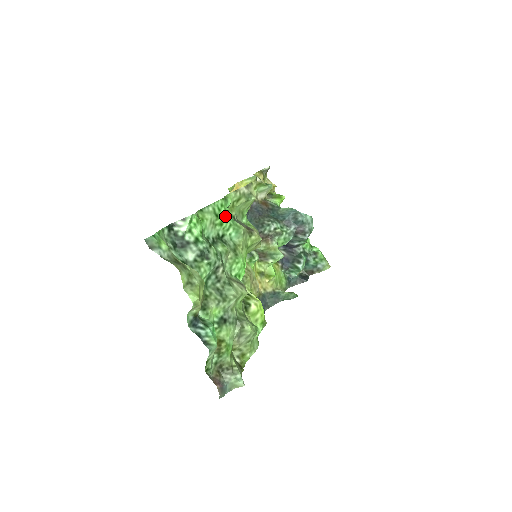
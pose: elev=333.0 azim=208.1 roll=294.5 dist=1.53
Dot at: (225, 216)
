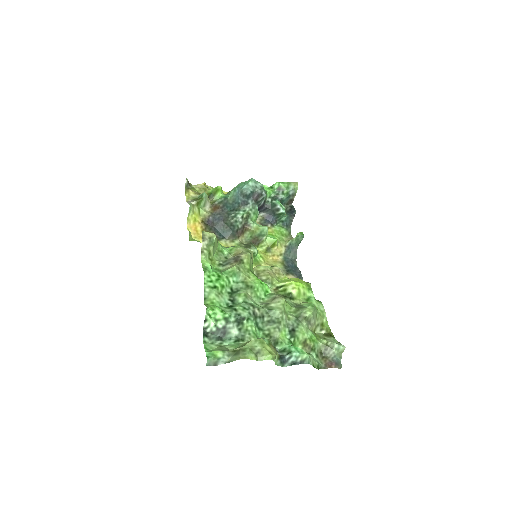
Dot at: (218, 279)
